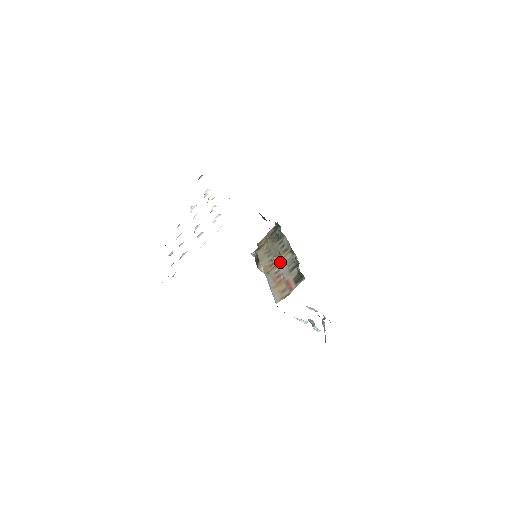
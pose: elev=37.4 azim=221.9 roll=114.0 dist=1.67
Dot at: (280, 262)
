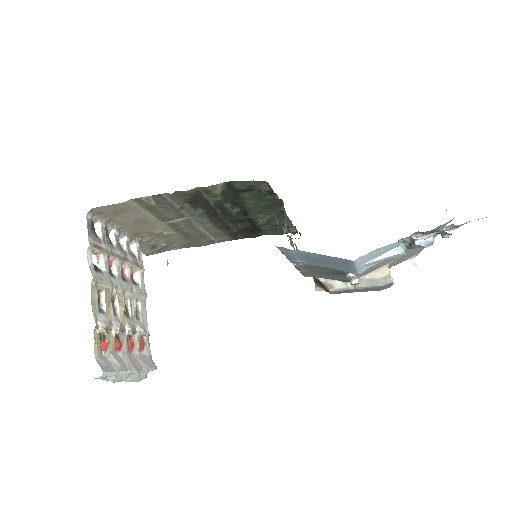
Dot at: occluded
